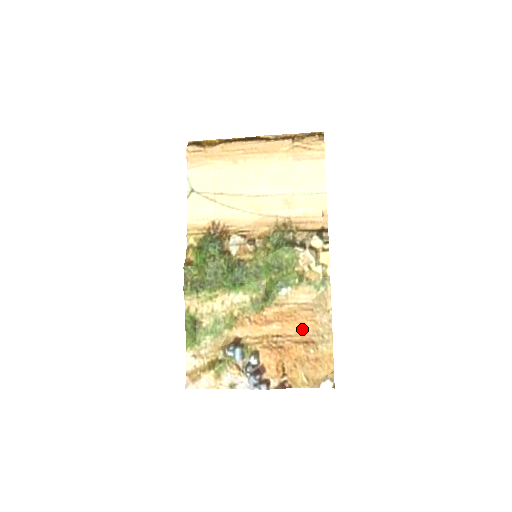
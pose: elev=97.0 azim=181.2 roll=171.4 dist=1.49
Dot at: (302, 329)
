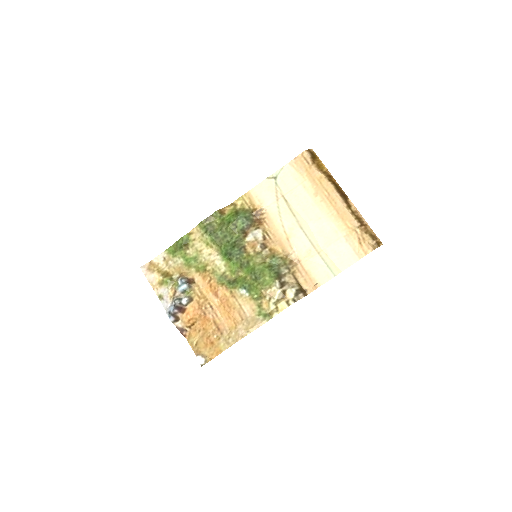
Dot at: (226, 320)
